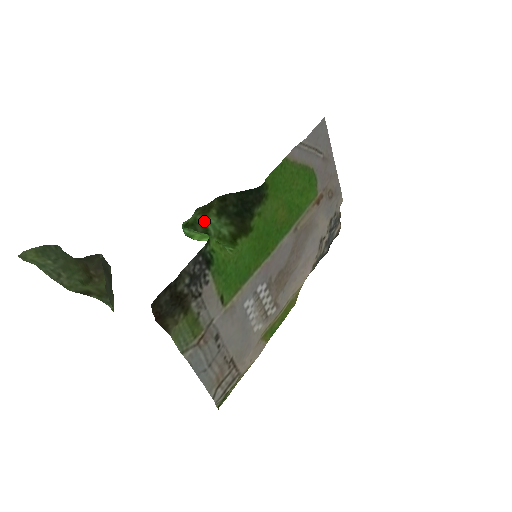
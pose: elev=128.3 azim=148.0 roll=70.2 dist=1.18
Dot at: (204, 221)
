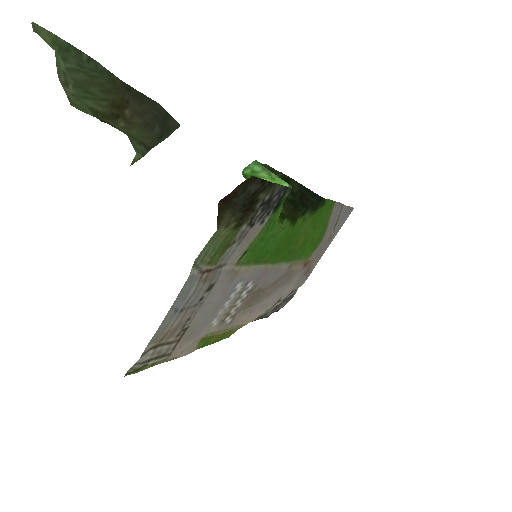
Dot at: occluded
